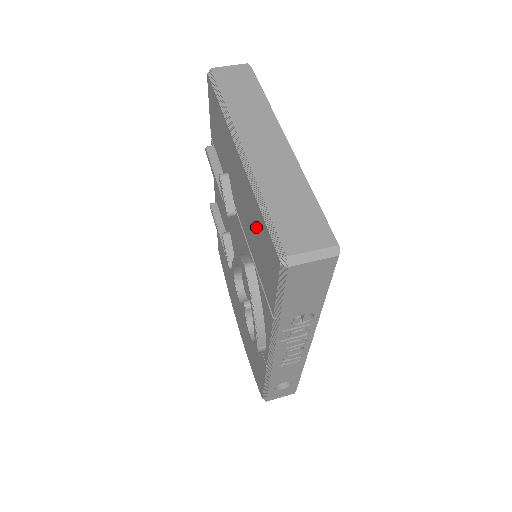
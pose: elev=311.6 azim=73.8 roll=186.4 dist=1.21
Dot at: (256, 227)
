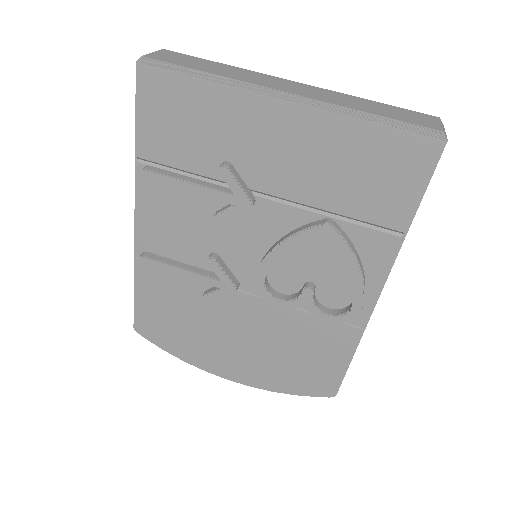
Dot at: (353, 156)
